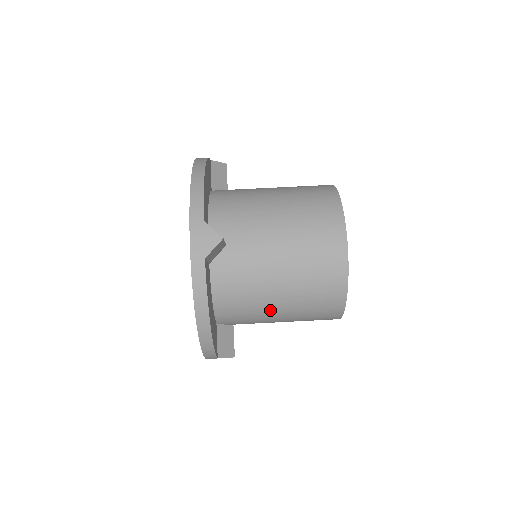
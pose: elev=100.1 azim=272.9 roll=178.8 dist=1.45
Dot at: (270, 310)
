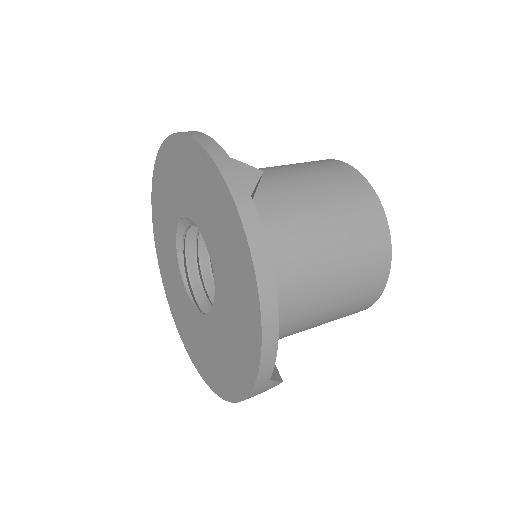
Dot at: (268, 171)
